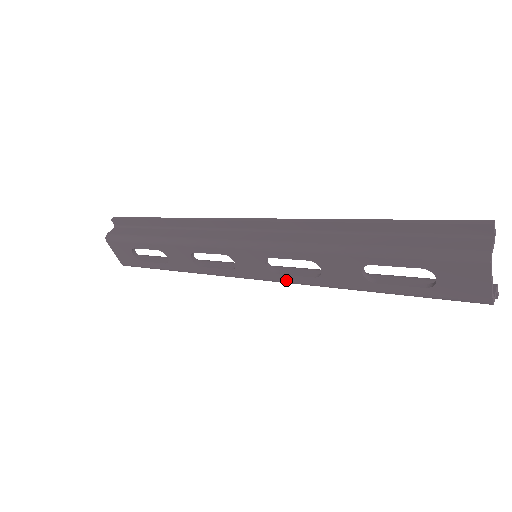
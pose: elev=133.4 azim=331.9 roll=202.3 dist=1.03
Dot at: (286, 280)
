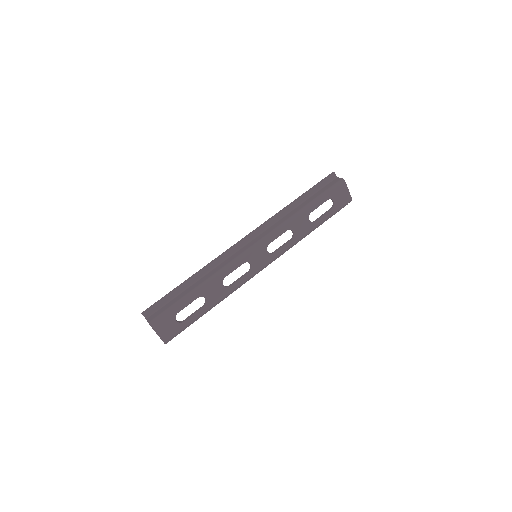
Dot at: (279, 254)
